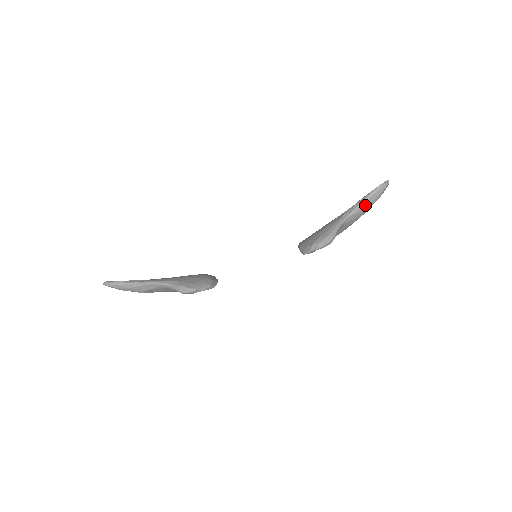
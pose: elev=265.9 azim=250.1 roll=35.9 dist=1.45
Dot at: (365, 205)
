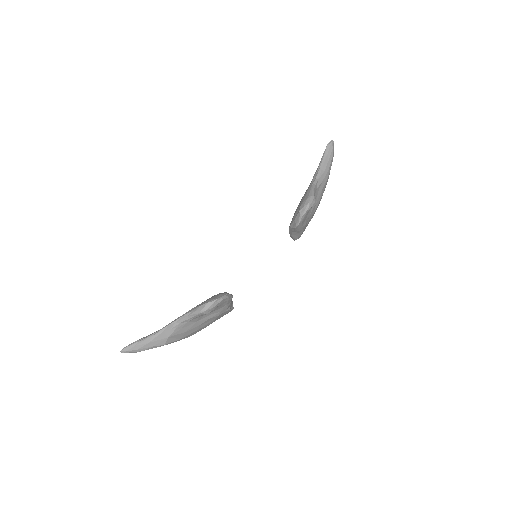
Dot at: (325, 166)
